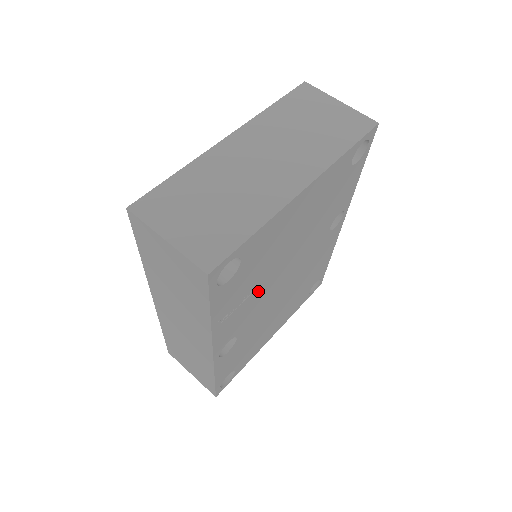
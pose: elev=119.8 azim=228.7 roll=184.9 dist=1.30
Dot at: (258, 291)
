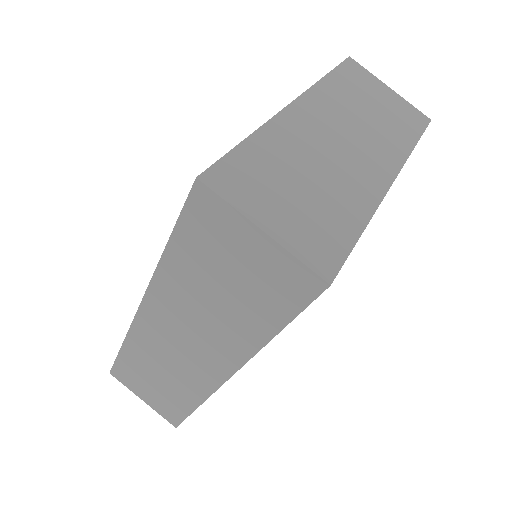
Dot at: occluded
